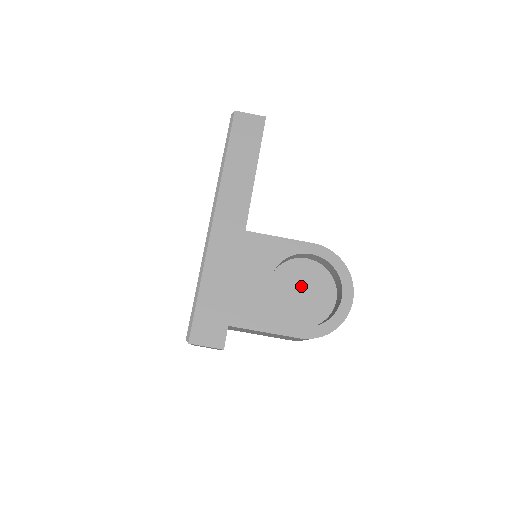
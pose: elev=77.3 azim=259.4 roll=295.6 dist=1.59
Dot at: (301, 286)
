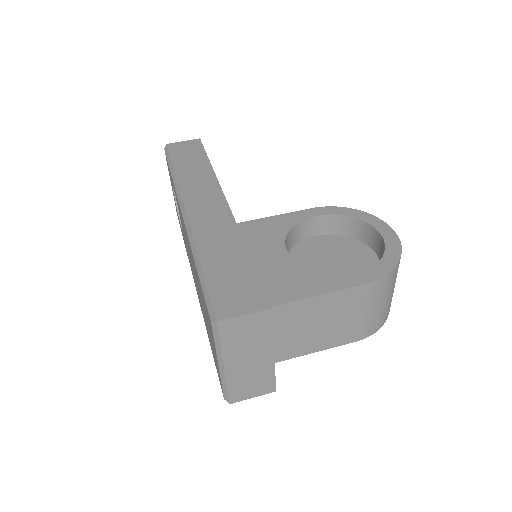
Dot at: (327, 259)
